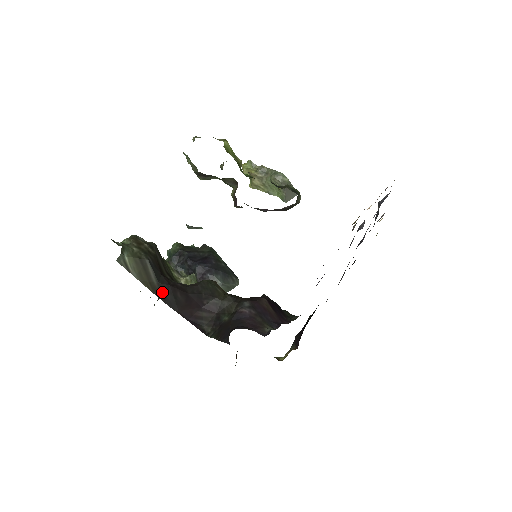
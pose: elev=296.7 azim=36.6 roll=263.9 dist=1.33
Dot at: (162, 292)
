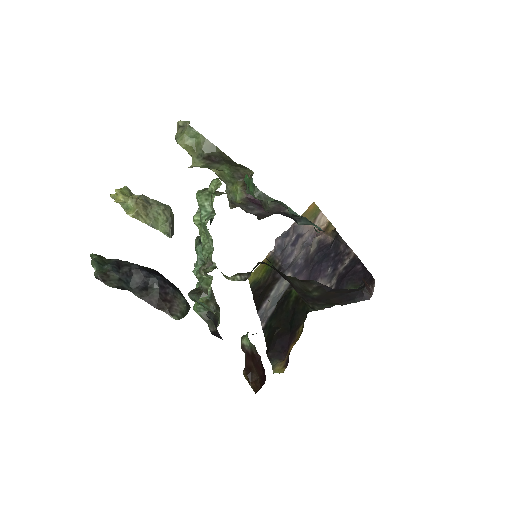
Dot at: occluded
